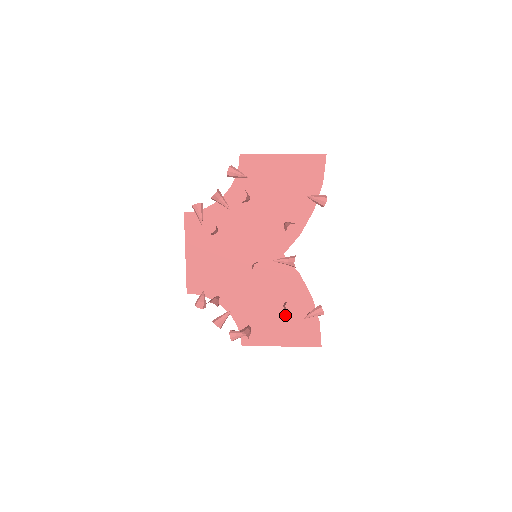
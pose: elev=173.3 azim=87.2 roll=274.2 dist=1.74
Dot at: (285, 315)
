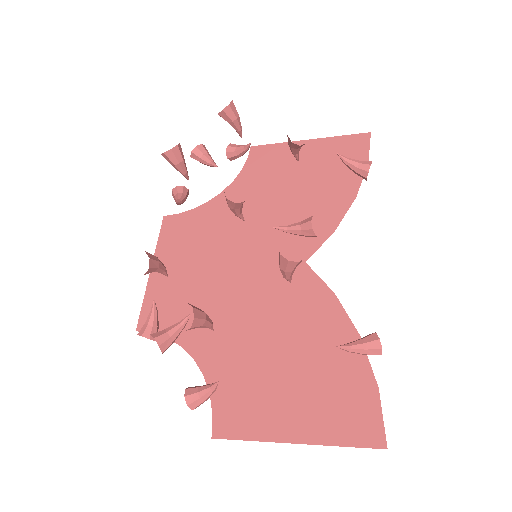
Dot at: (305, 371)
